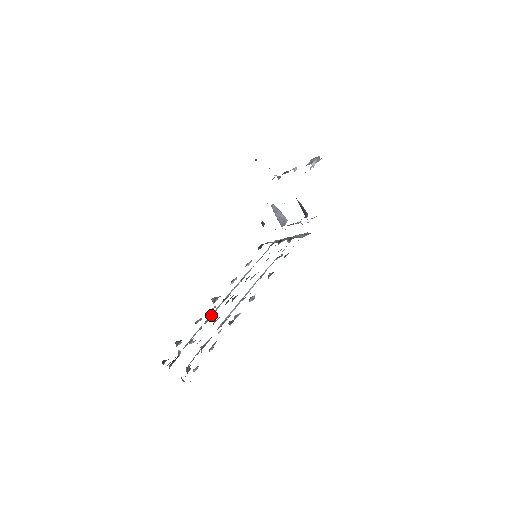
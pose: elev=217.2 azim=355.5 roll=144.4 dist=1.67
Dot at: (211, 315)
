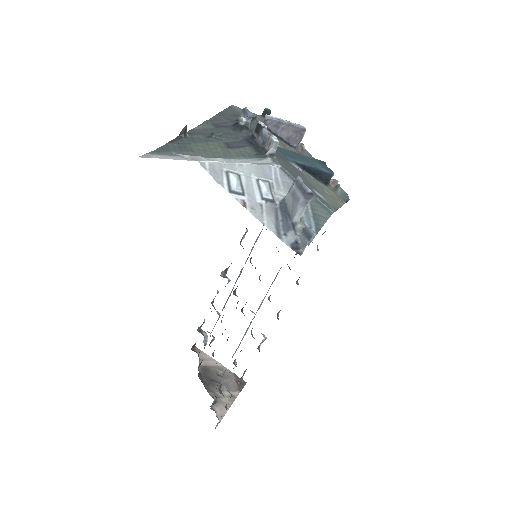
Dot at: occluded
